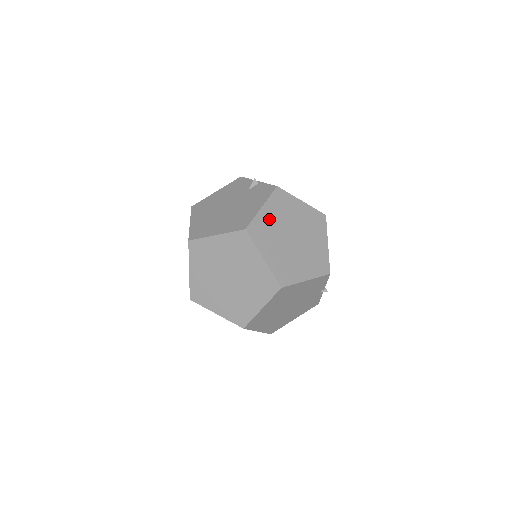
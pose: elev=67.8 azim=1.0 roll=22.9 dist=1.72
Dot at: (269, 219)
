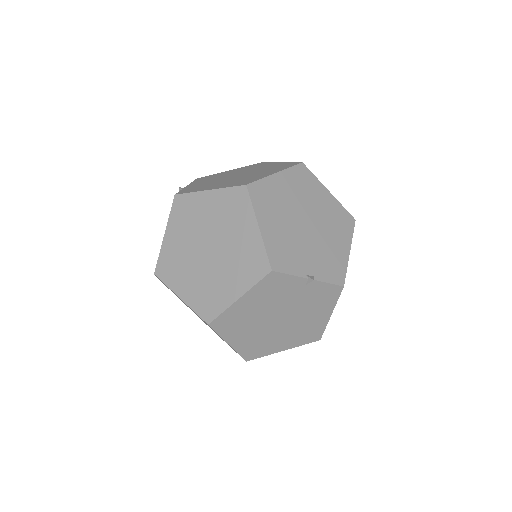
Dot at: (175, 244)
